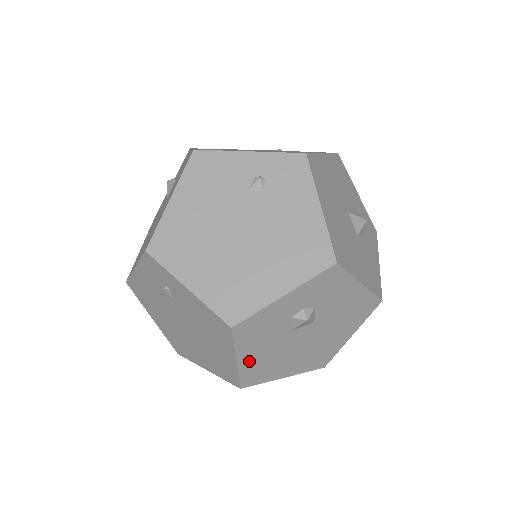
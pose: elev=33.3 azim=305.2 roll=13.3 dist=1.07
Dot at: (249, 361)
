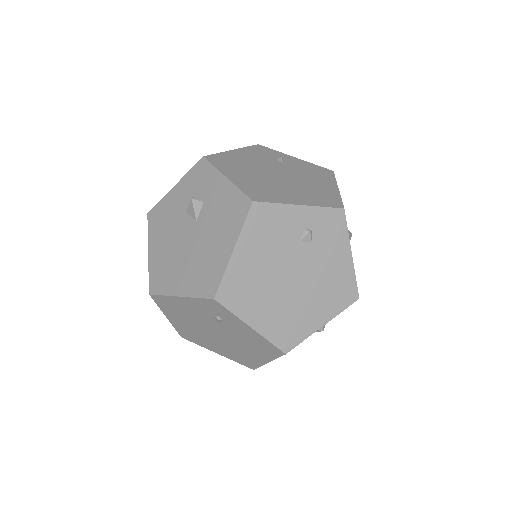
Dot at: occluded
